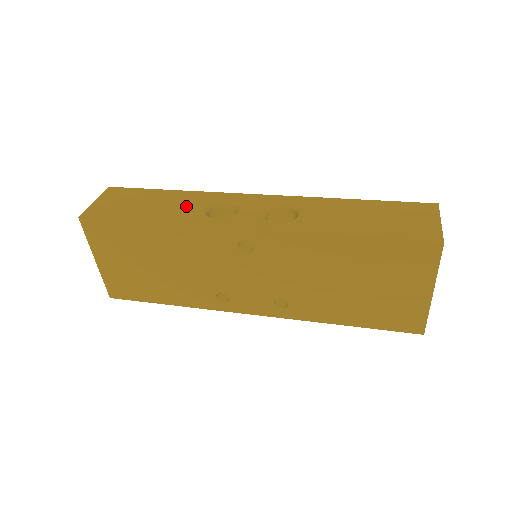
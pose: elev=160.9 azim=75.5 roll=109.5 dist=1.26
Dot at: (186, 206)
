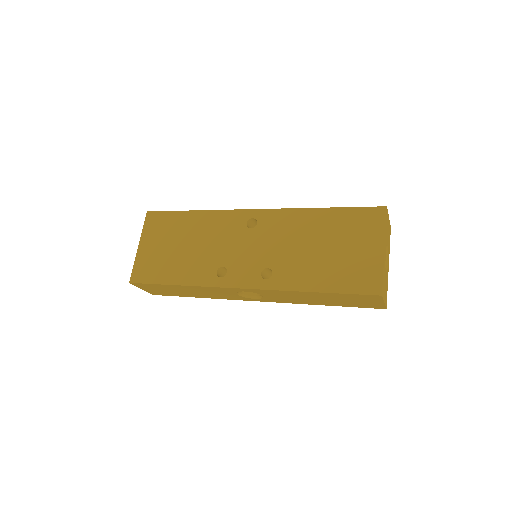
Dot at: occluded
